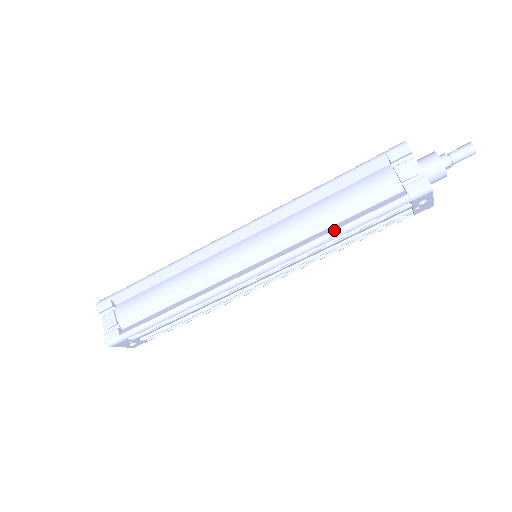
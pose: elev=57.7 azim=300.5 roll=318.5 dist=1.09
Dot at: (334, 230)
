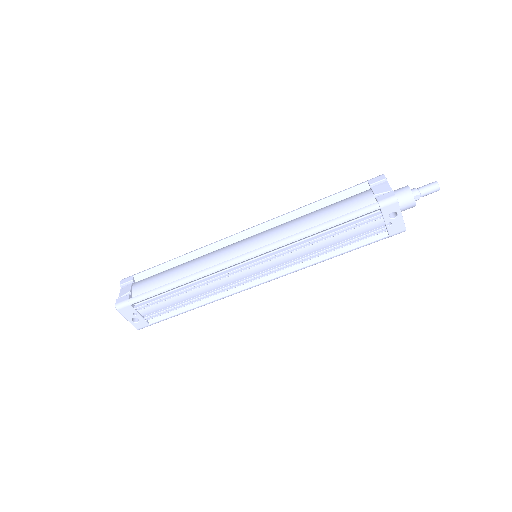
Dot at: (317, 225)
